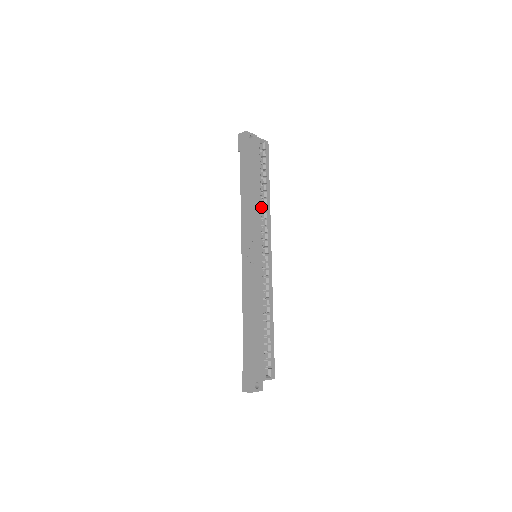
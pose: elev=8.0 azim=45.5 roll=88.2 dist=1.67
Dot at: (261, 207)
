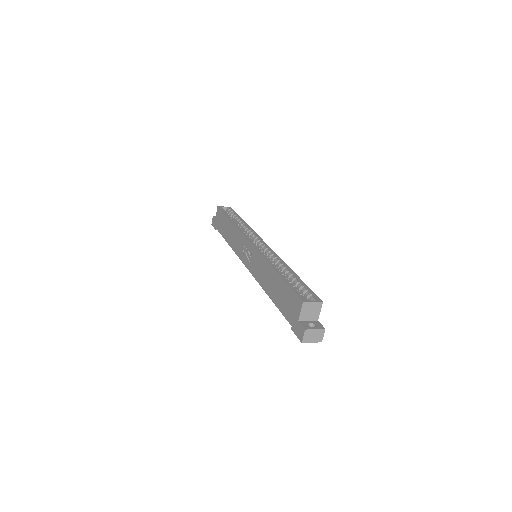
Dot at: (239, 227)
